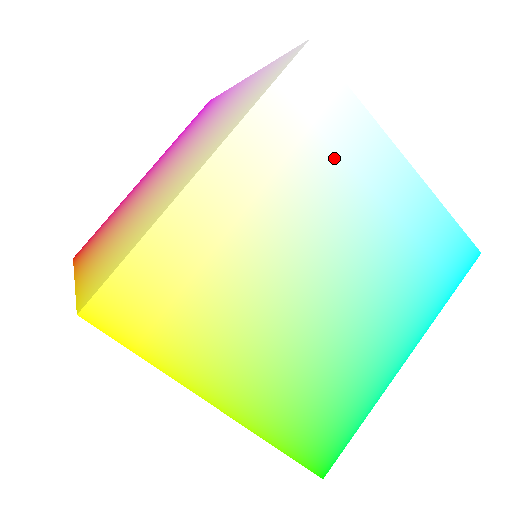
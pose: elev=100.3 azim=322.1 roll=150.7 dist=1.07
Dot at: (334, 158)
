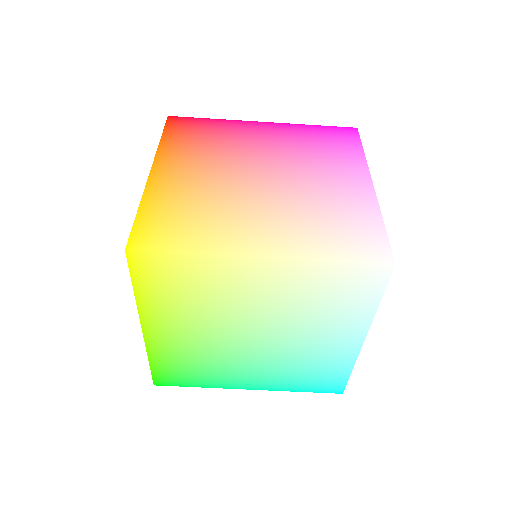
Dot at: (331, 310)
